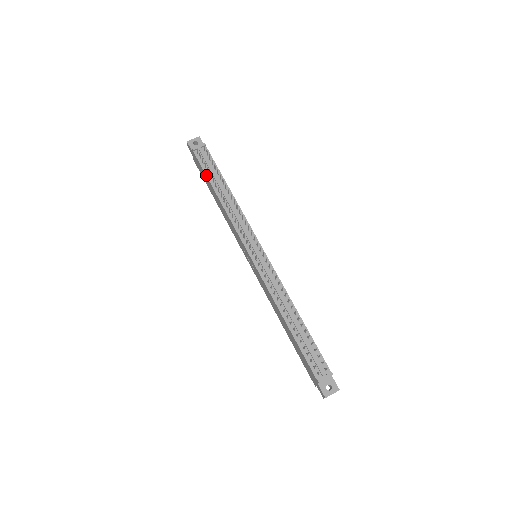
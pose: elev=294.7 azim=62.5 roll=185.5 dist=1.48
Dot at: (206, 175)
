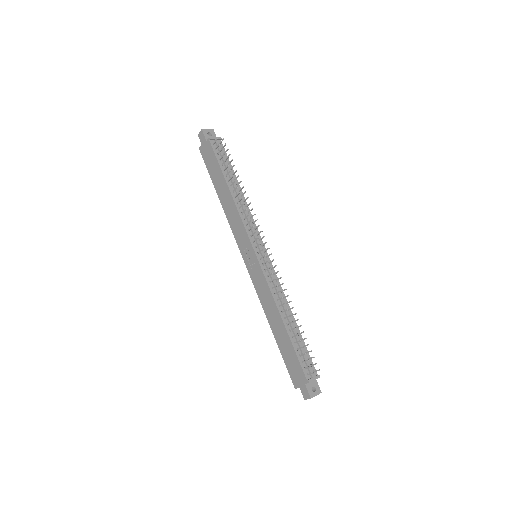
Dot at: (220, 167)
